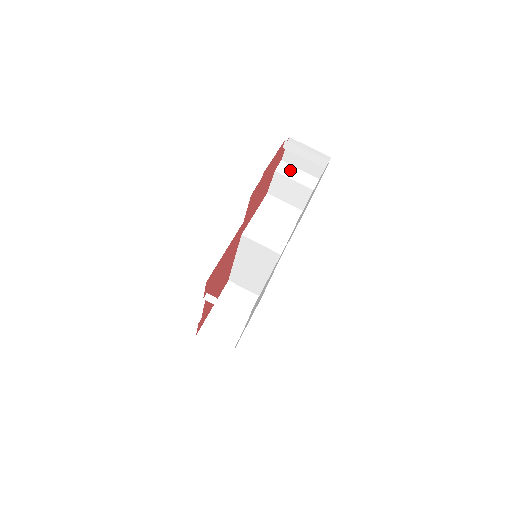
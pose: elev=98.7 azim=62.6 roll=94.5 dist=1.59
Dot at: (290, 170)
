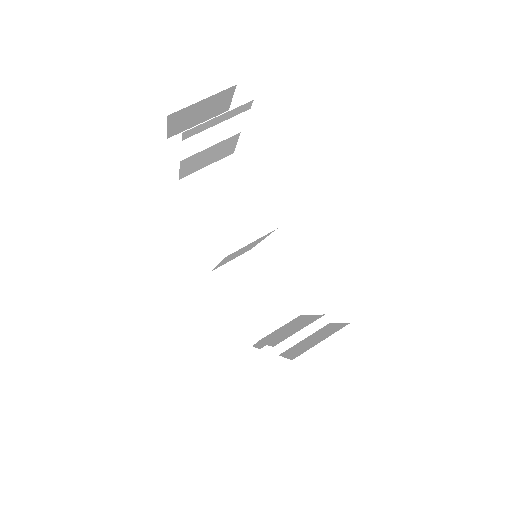
Dot at: (190, 140)
